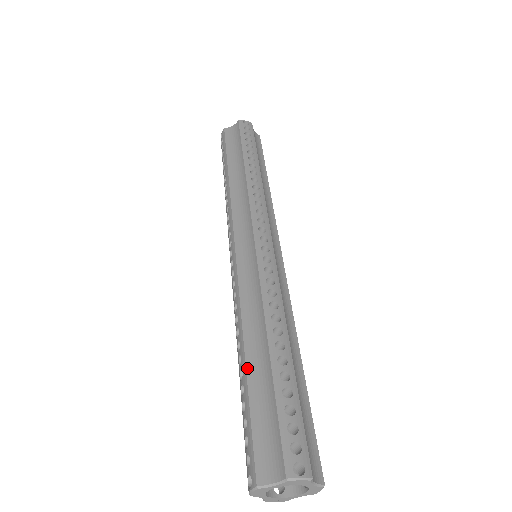
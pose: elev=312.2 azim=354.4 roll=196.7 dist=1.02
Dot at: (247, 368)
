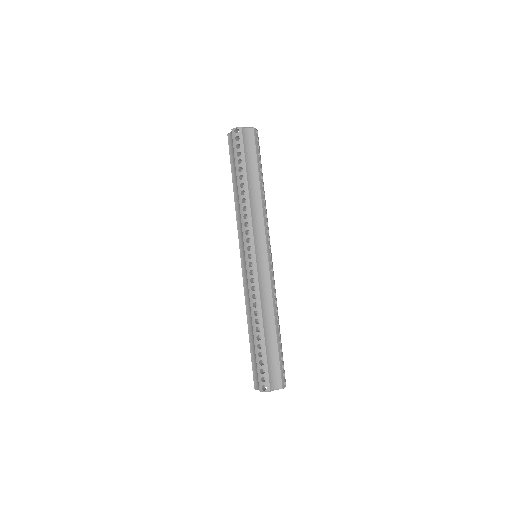
Dot at: (265, 337)
